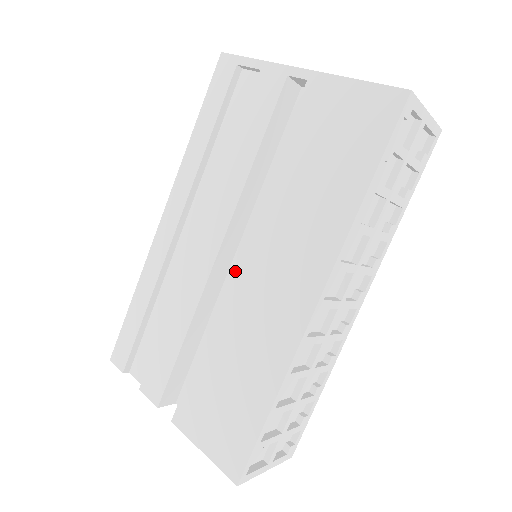
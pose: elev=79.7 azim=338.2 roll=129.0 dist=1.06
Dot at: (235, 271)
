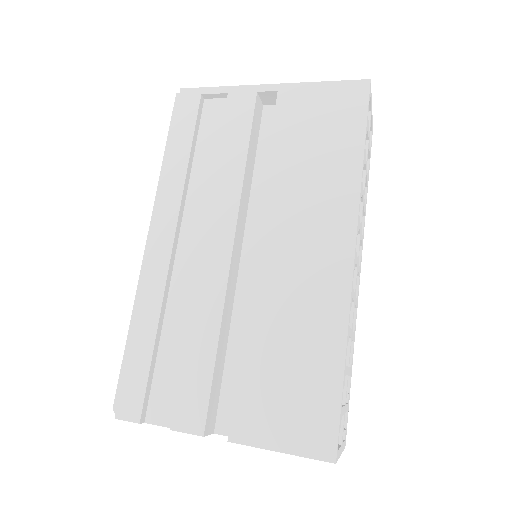
Dot at: (258, 257)
